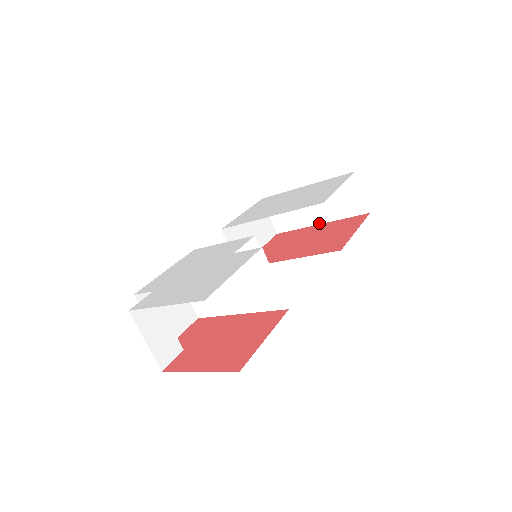
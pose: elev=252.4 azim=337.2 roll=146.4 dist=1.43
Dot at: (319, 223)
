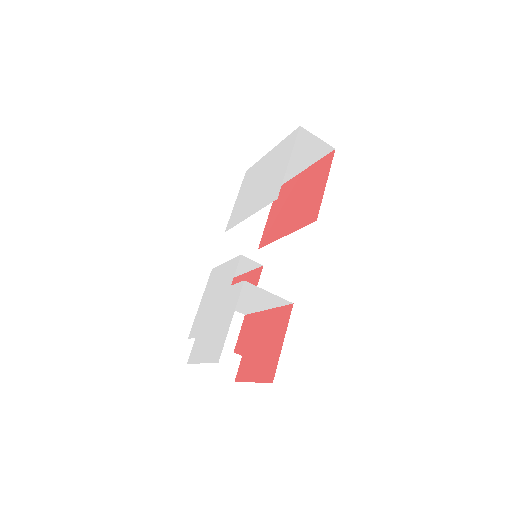
Dot at: (302, 170)
